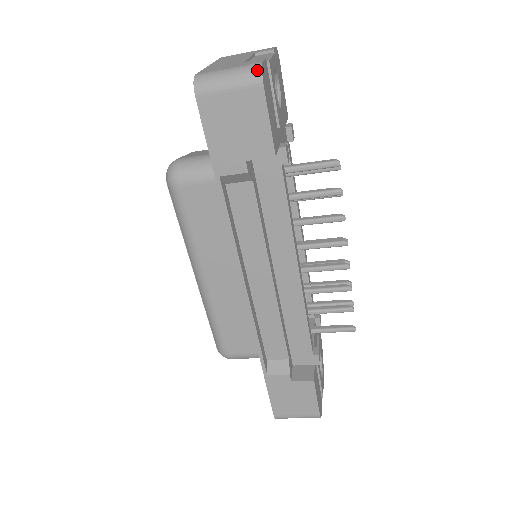
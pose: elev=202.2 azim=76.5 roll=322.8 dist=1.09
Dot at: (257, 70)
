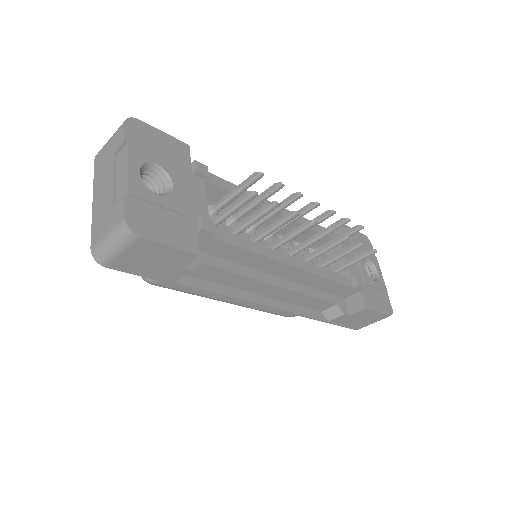
Dot at: (126, 231)
